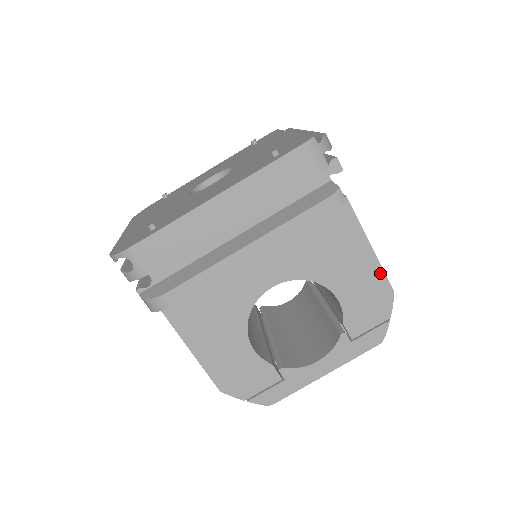
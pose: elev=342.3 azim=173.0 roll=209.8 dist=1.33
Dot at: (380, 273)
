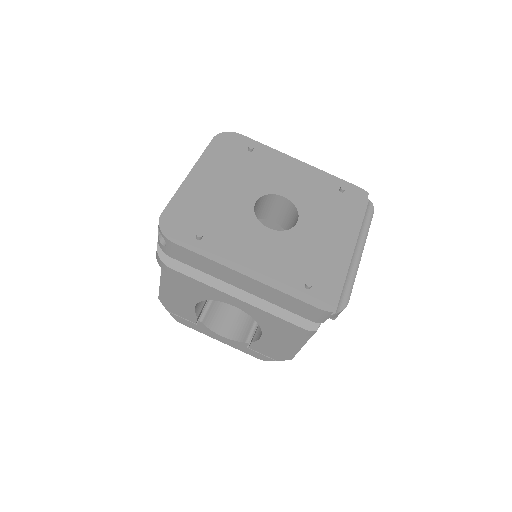
Dot at: (295, 351)
